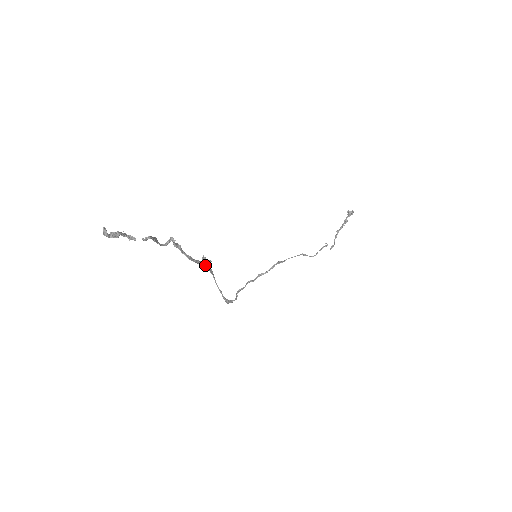
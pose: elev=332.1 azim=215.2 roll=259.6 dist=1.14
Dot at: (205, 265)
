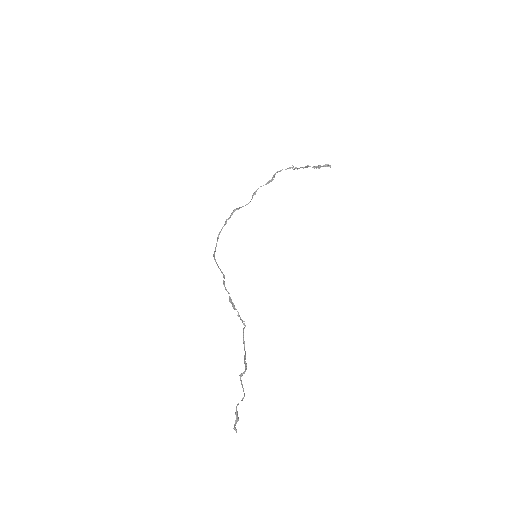
Dot at: occluded
